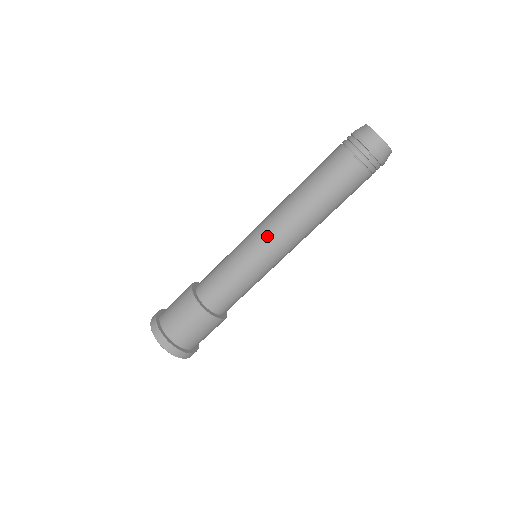
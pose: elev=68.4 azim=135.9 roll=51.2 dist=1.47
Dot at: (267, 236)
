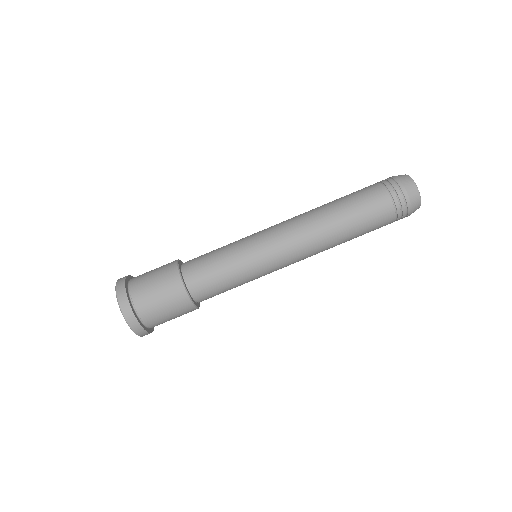
Dot at: (282, 242)
